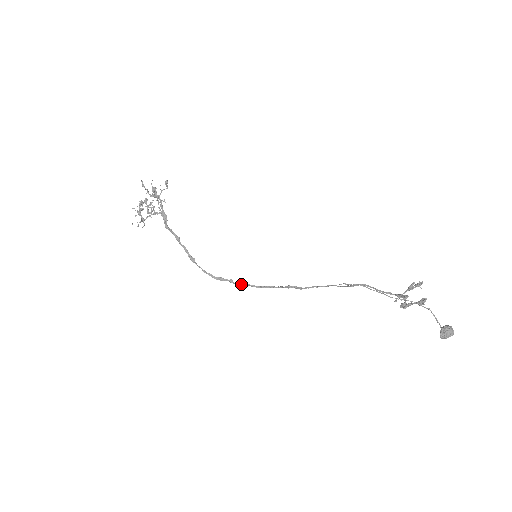
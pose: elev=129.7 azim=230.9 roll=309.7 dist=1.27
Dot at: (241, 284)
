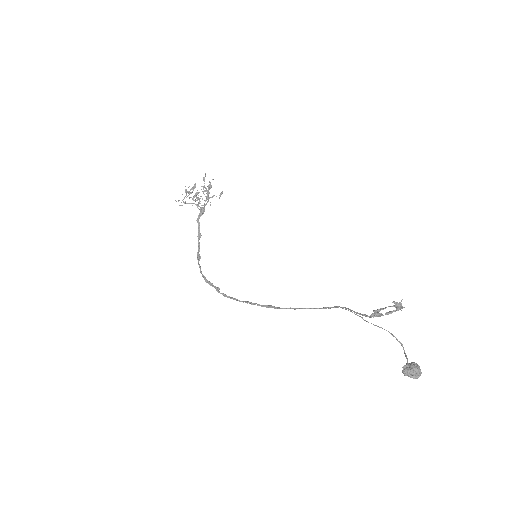
Dot at: (225, 295)
